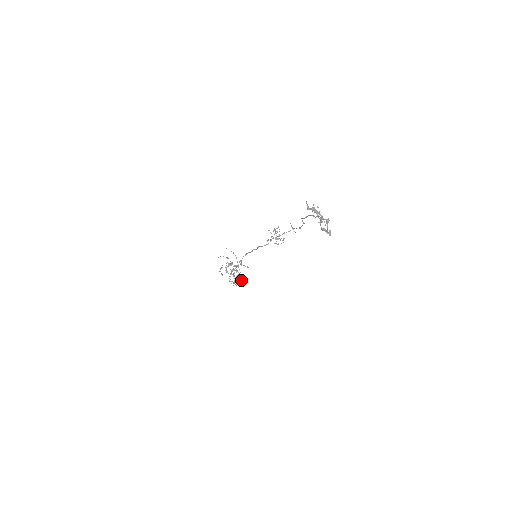
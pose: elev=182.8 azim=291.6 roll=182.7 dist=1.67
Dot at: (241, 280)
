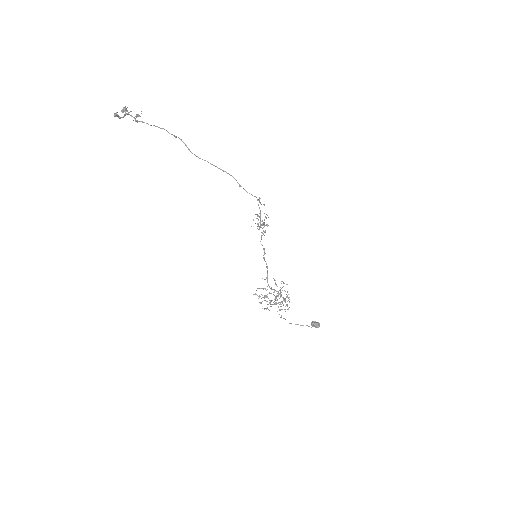
Dot at: occluded
